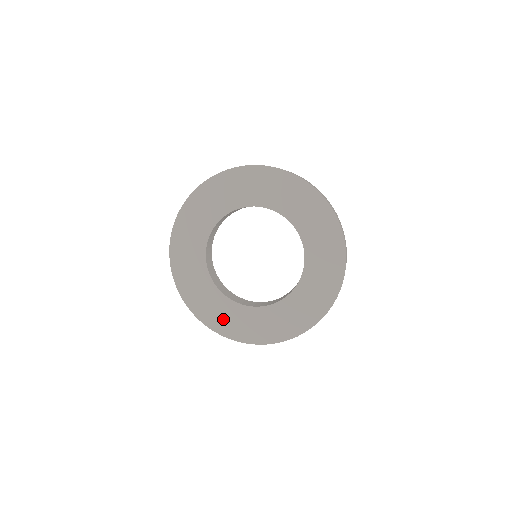
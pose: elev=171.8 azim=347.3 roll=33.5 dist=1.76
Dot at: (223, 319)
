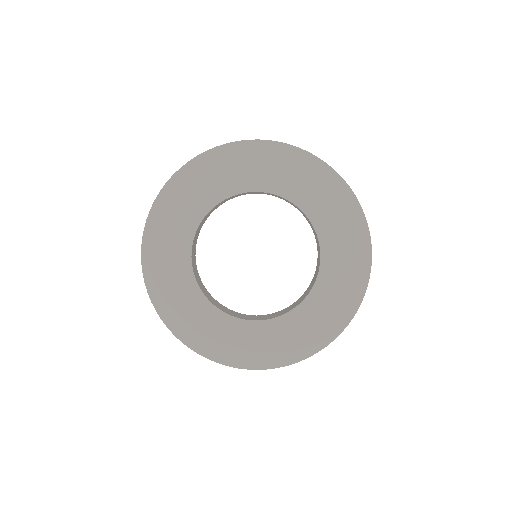
Dot at: (176, 303)
